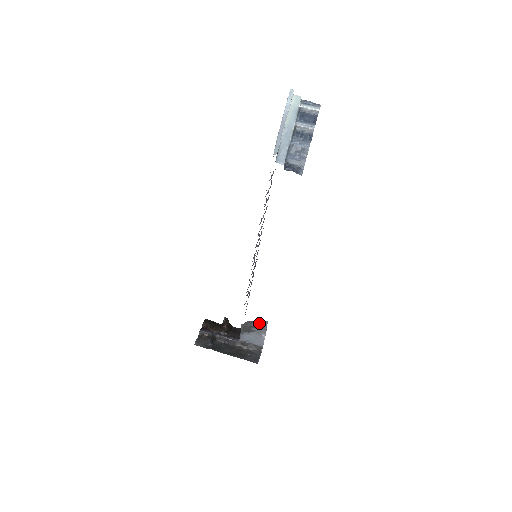
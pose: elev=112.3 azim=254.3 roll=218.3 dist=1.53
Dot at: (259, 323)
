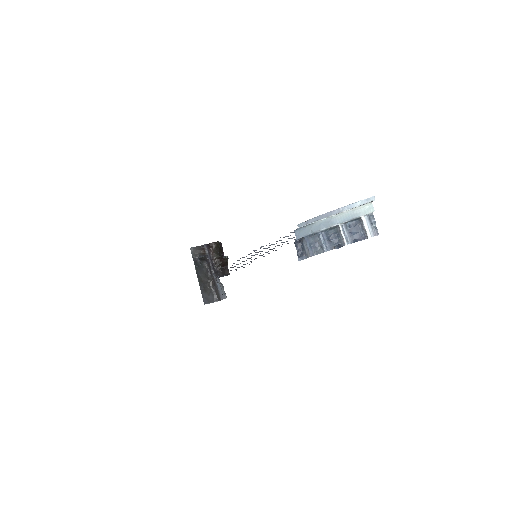
Dot at: occluded
